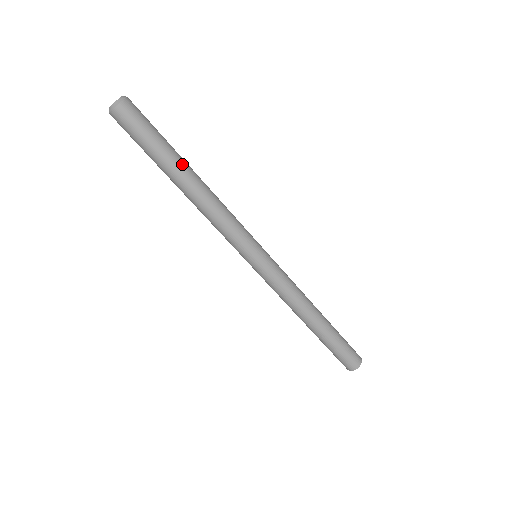
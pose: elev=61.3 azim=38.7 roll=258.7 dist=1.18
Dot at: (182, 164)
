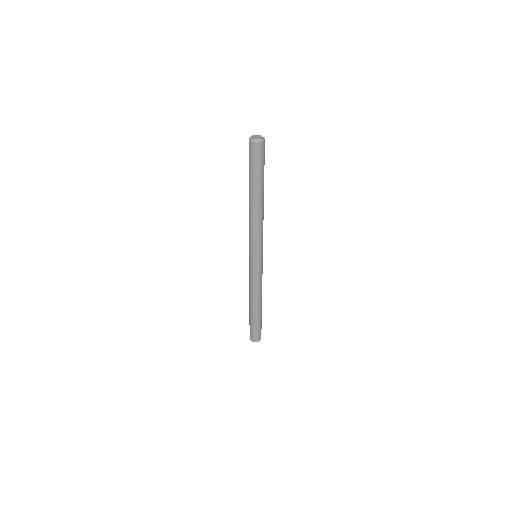
Dot at: (262, 191)
